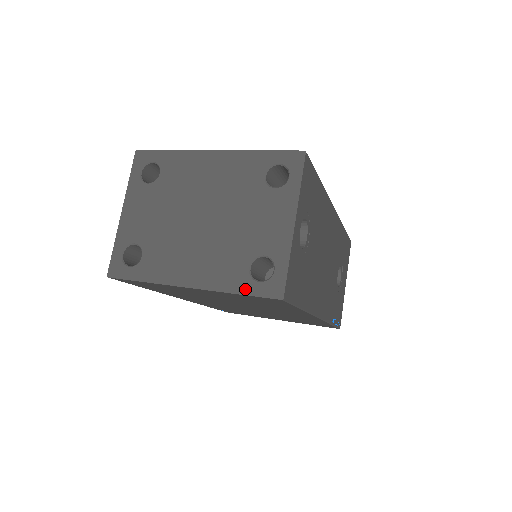
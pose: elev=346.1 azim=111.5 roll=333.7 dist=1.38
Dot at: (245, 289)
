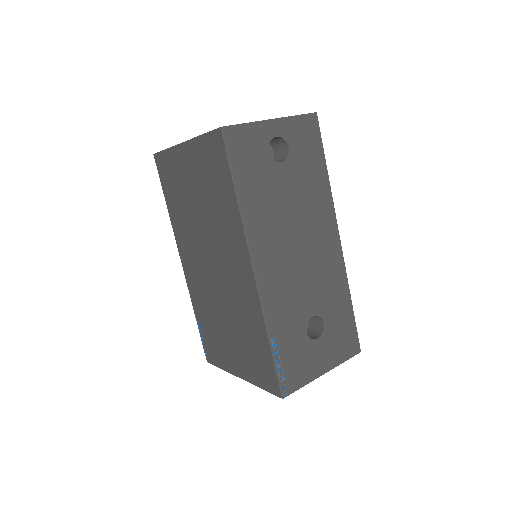
Dot at: occluded
